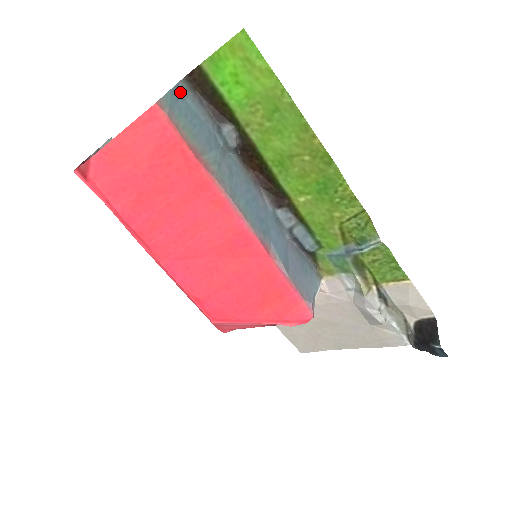
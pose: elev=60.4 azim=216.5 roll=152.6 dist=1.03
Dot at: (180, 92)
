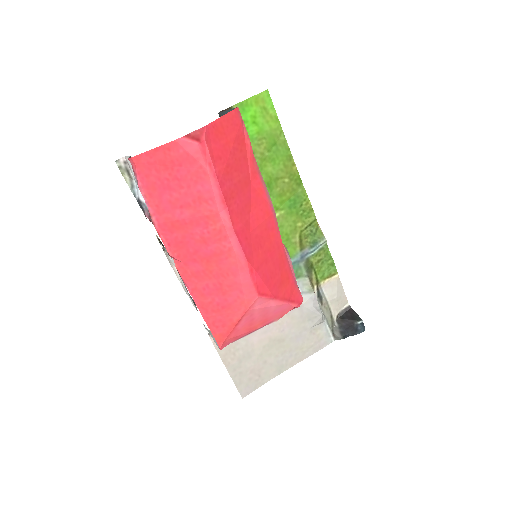
Dot at: occluded
